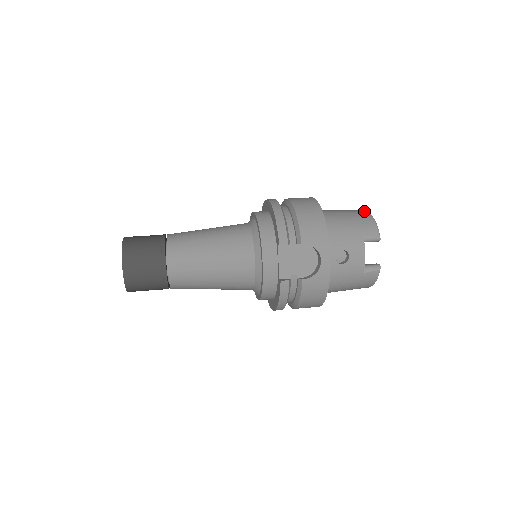
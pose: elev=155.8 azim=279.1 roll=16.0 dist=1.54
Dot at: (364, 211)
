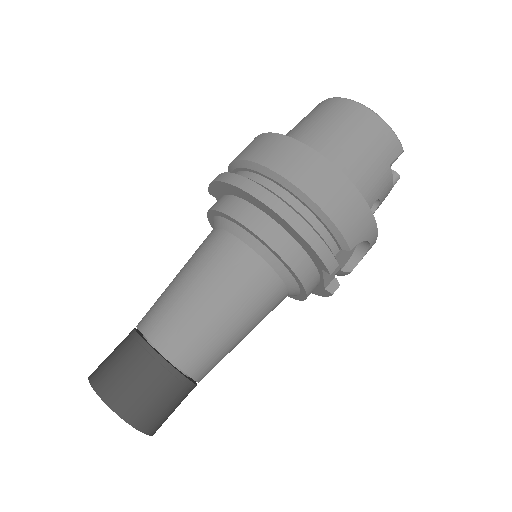
Dot at: (366, 113)
